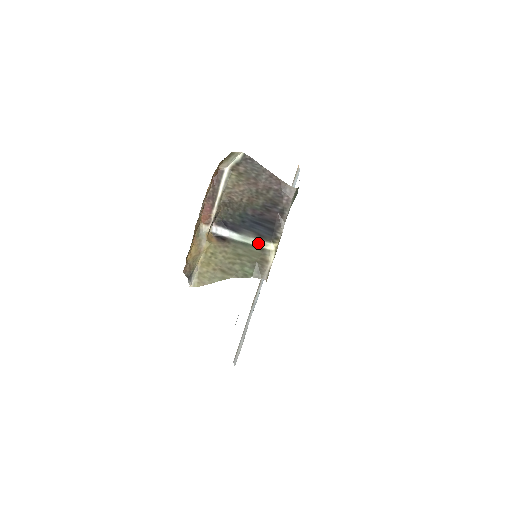
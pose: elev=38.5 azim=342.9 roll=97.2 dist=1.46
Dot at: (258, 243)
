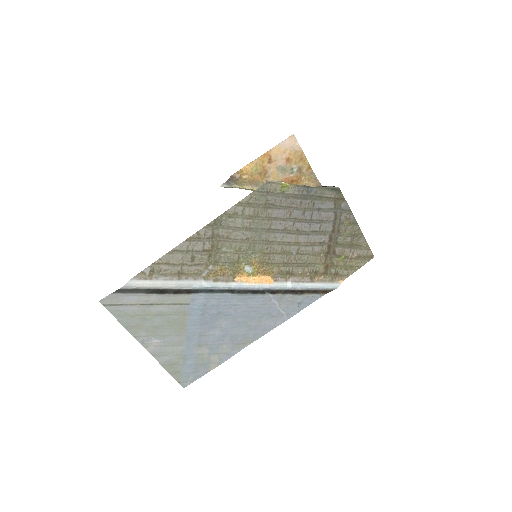
Dot at: occluded
